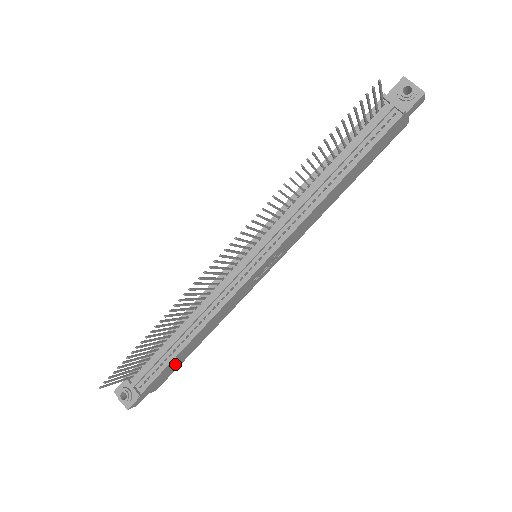
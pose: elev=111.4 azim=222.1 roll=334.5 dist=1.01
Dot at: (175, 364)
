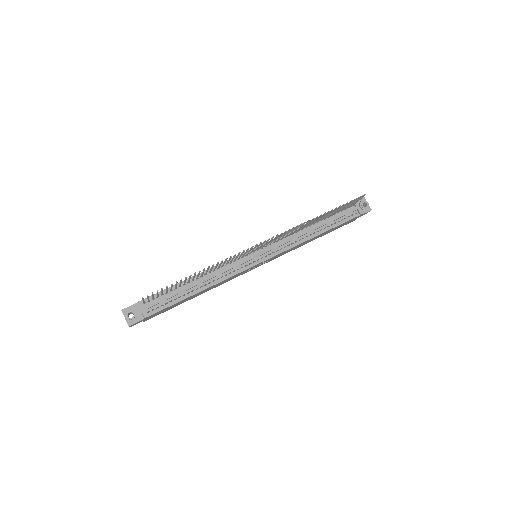
Dot at: (173, 306)
